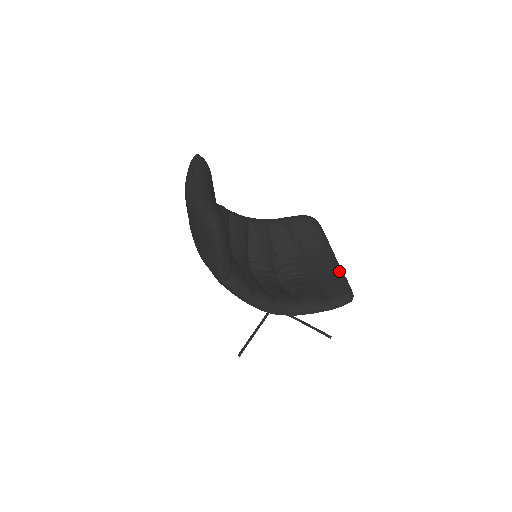
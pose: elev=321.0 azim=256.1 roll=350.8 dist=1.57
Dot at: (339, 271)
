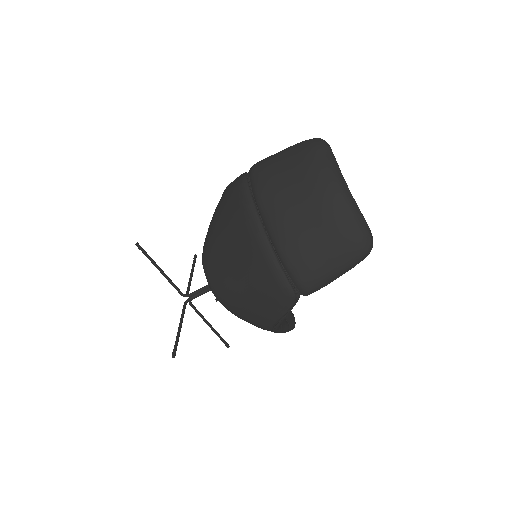
Dot at: occluded
